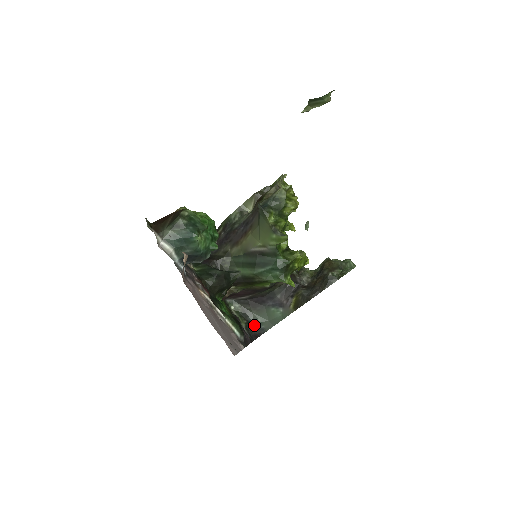
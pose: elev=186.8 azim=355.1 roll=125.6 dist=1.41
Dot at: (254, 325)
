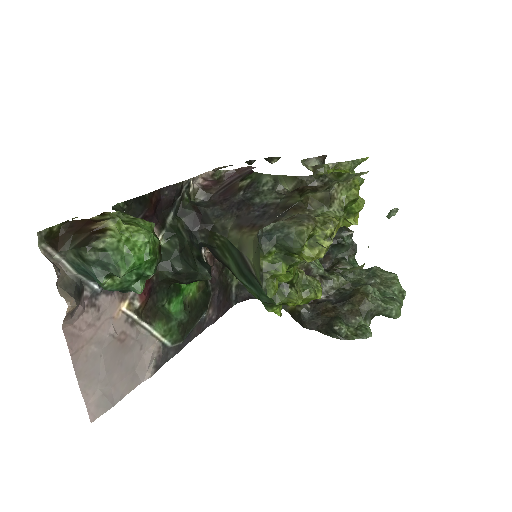
Dot at: occluded
